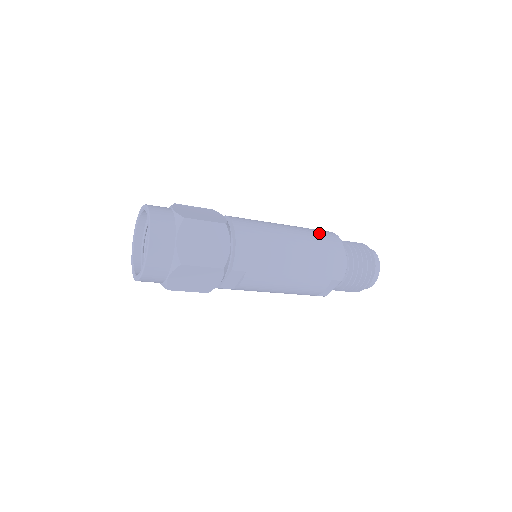
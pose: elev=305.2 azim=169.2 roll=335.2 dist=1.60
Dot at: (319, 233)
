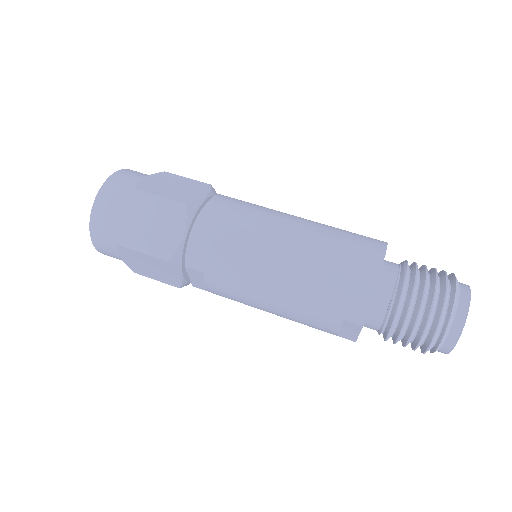
Dot at: (348, 241)
